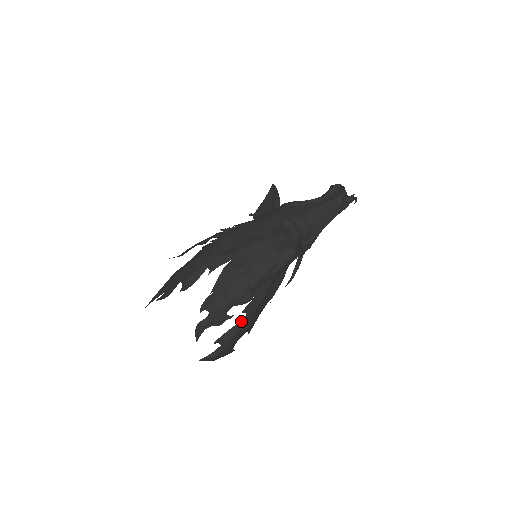
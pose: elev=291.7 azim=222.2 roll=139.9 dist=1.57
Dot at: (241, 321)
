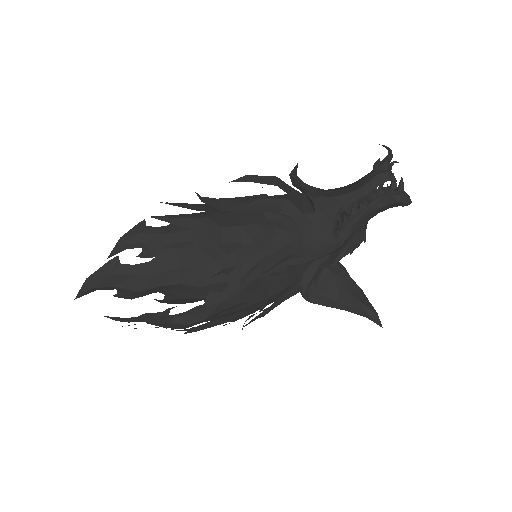
Dot at: (171, 288)
